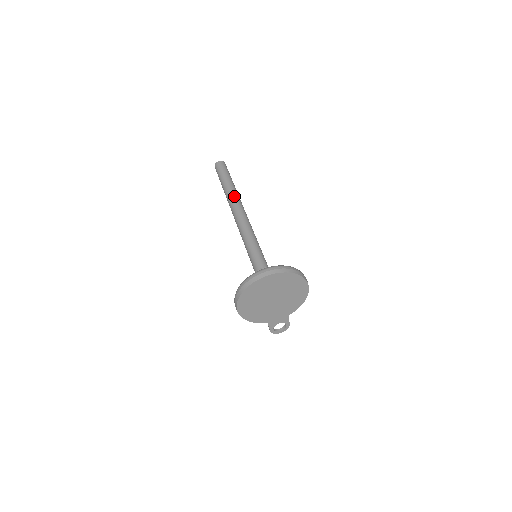
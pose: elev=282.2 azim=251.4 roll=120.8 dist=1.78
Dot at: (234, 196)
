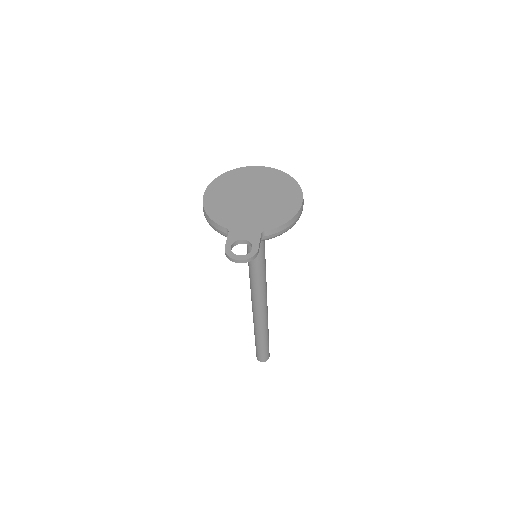
Dot at: occluded
